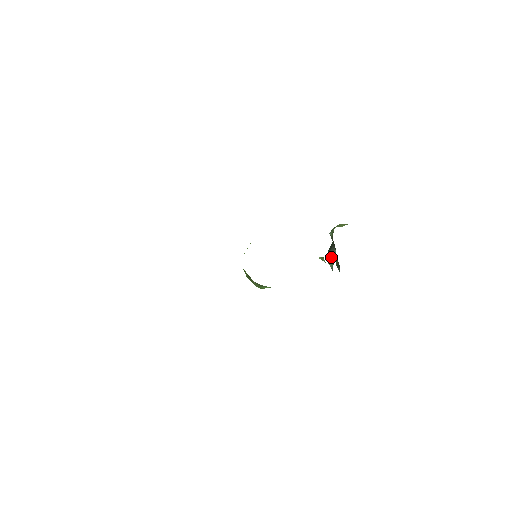
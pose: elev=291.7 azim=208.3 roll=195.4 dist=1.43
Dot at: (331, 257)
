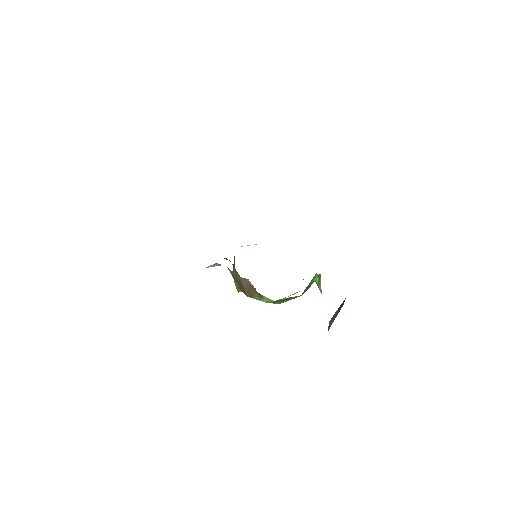
Dot at: (335, 315)
